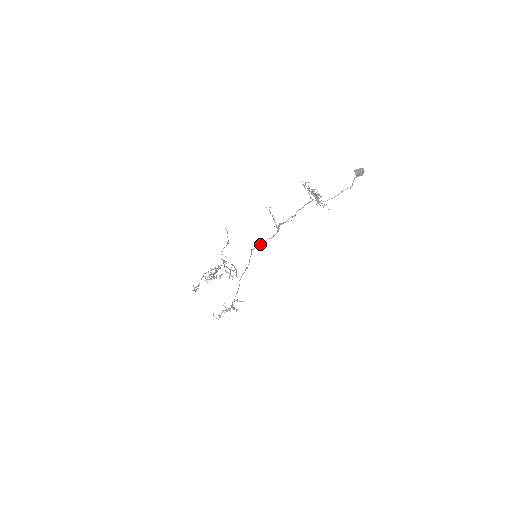
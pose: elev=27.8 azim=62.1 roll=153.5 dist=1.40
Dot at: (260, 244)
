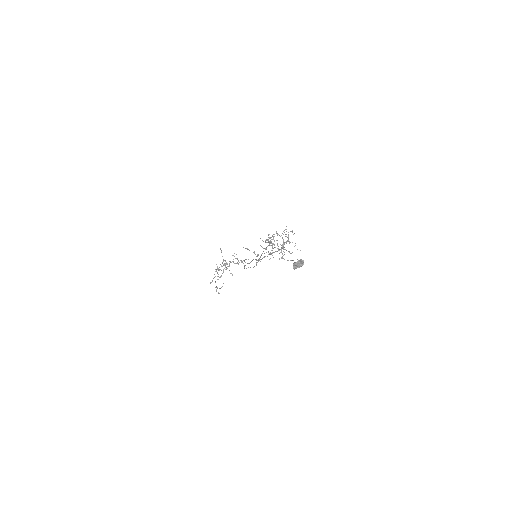
Dot at: occluded
